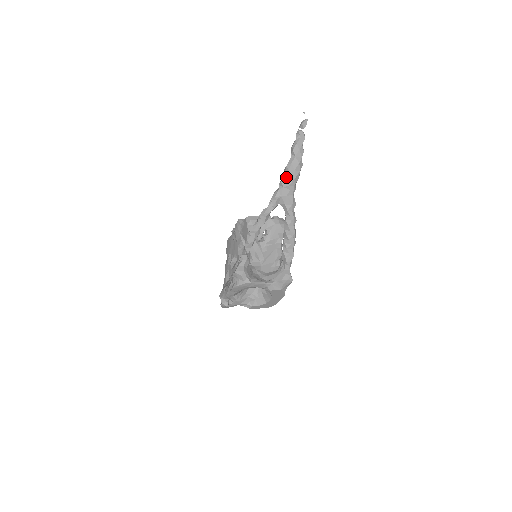
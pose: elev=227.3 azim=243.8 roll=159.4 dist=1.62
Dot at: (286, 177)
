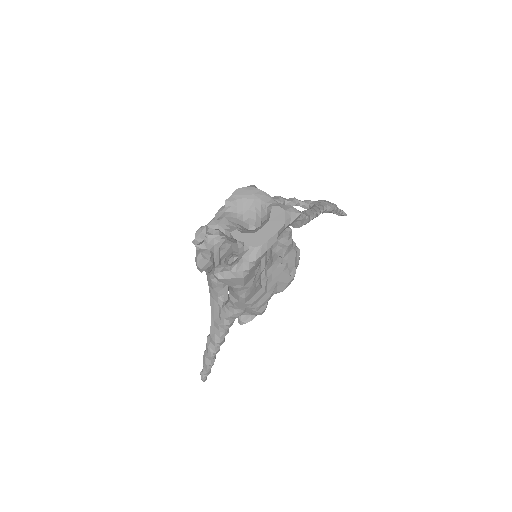
Dot at: (322, 200)
